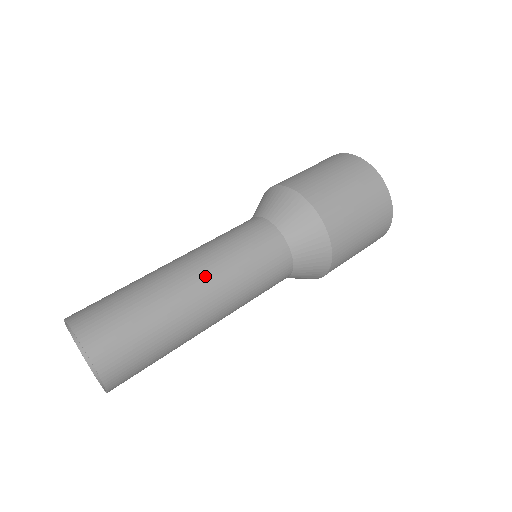
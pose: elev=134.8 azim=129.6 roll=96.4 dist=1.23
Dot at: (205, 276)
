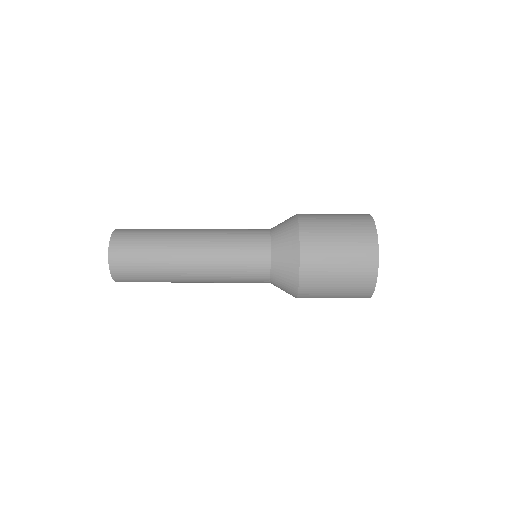
Dot at: (200, 241)
